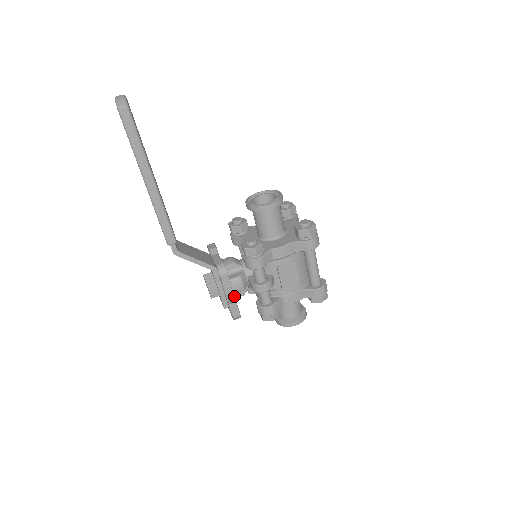
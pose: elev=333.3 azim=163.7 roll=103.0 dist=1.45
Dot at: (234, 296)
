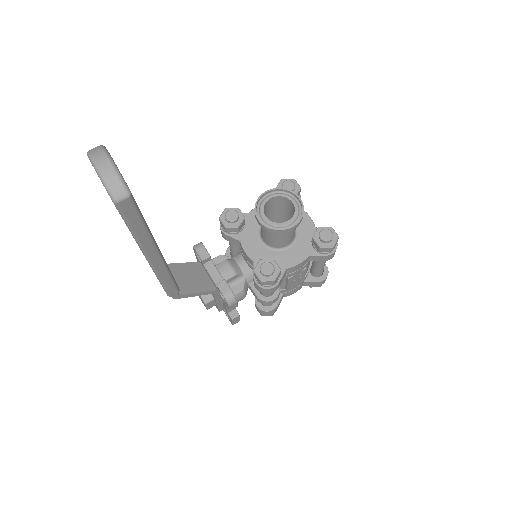
Dot at: occluded
